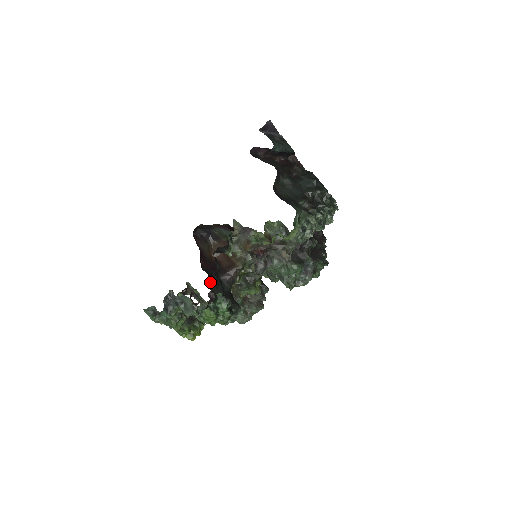
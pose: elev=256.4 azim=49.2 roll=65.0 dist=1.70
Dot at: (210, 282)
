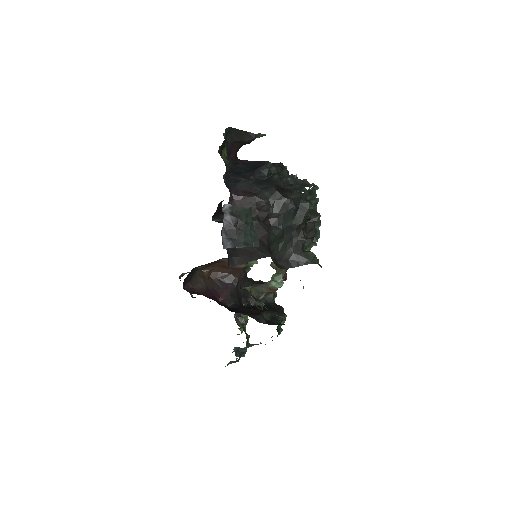
Dot at: (242, 305)
